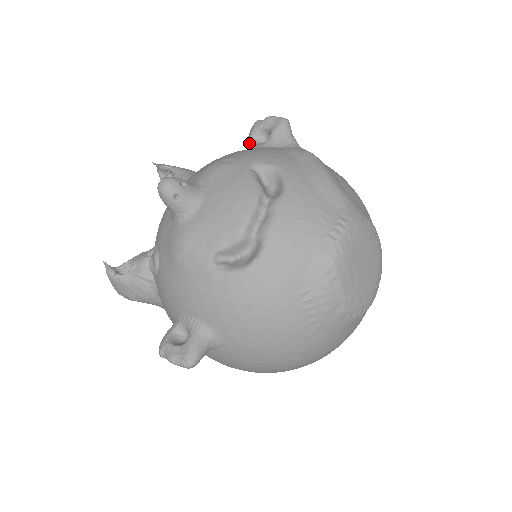
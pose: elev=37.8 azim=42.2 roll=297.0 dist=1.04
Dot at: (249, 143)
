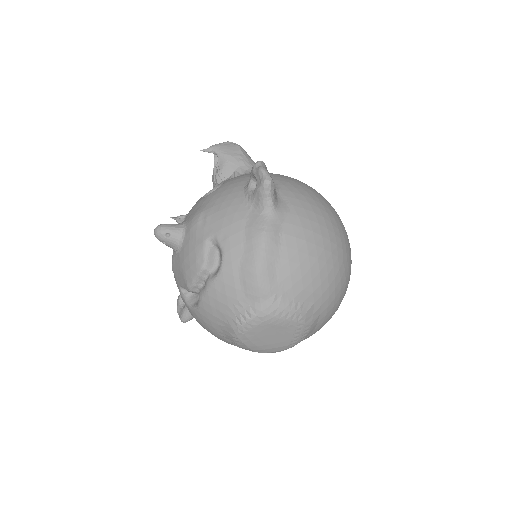
Dot at: (249, 180)
